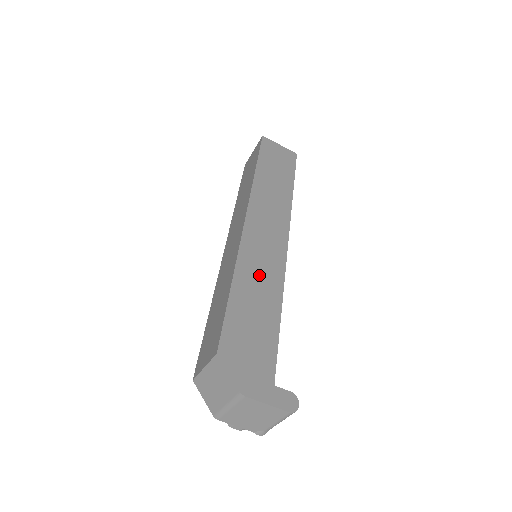
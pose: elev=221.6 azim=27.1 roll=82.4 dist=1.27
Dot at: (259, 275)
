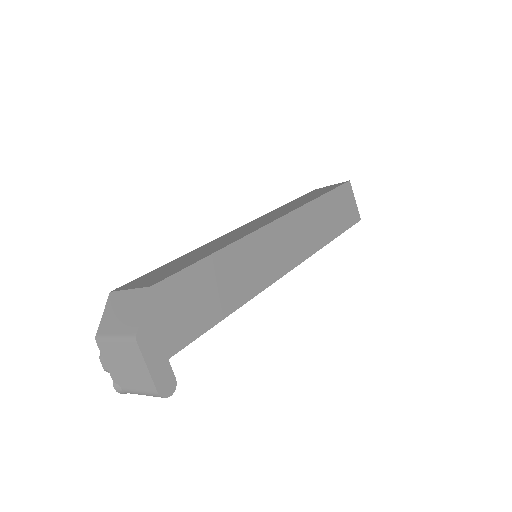
Dot at: (245, 268)
